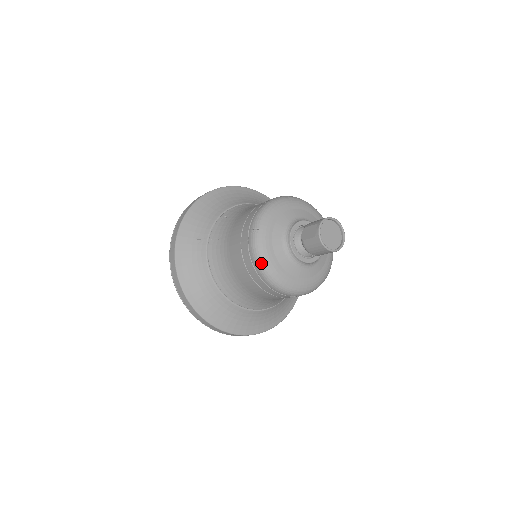
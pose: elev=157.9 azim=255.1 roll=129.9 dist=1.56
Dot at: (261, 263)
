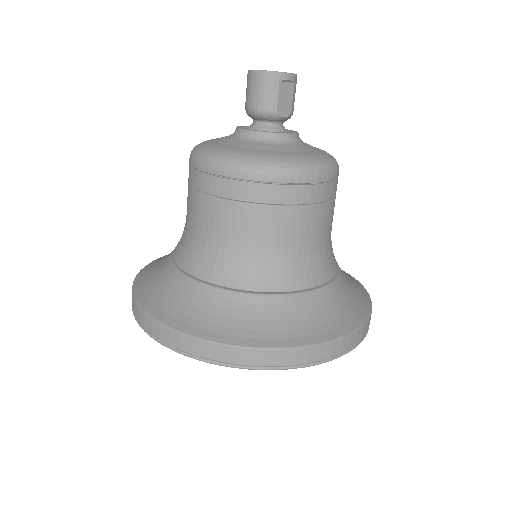
Dot at: occluded
